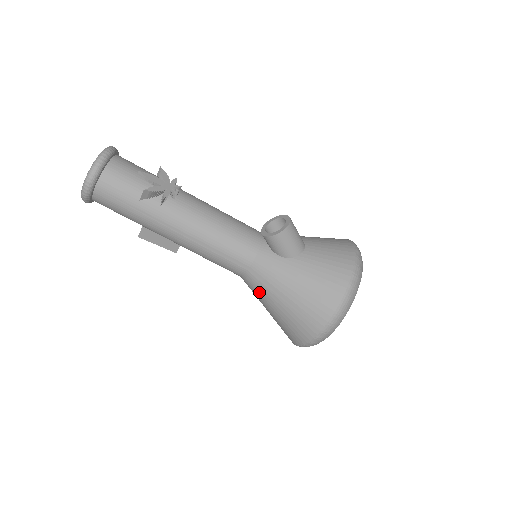
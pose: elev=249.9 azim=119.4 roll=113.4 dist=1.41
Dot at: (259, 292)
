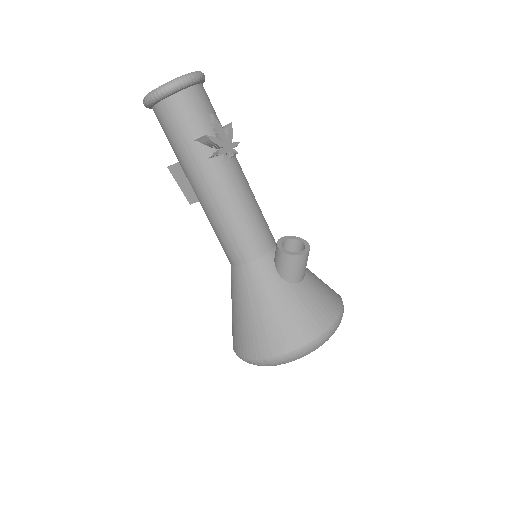
Dot at: (238, 289)
